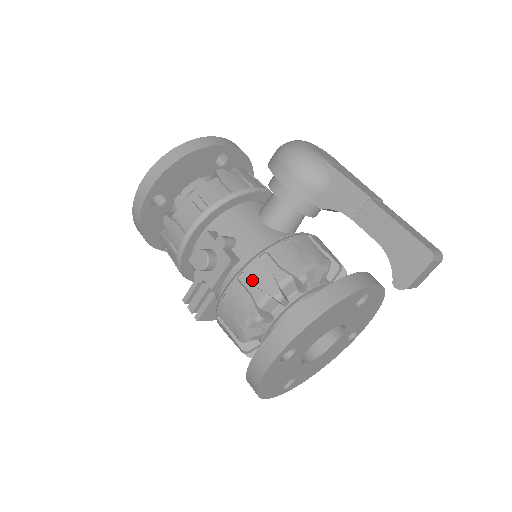
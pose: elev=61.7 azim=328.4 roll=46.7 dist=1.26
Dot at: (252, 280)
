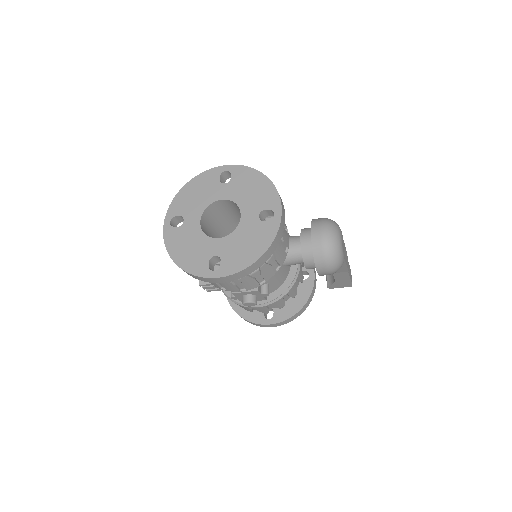
Dot at: (274, 306)
